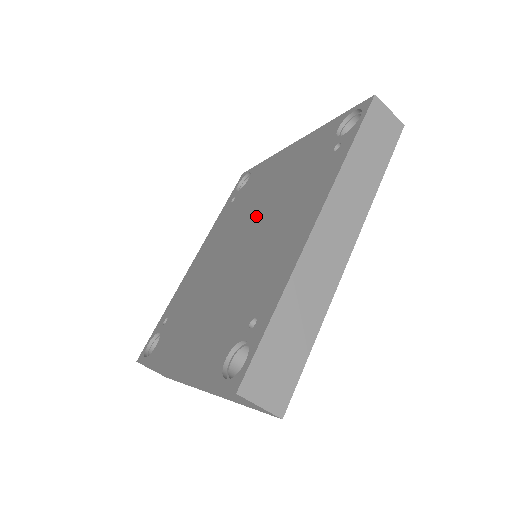
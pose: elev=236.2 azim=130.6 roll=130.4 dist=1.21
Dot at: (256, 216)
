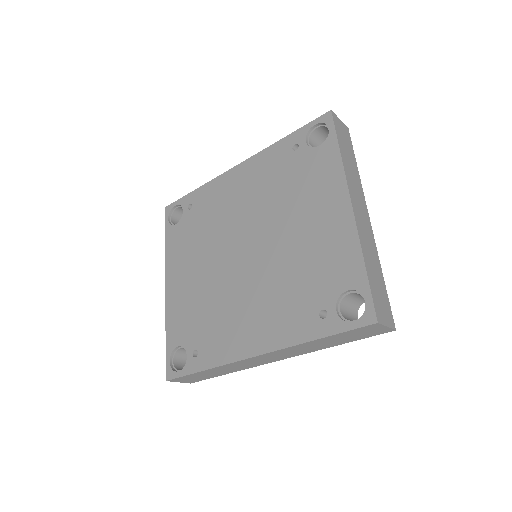
Dot at: (269, 242)
